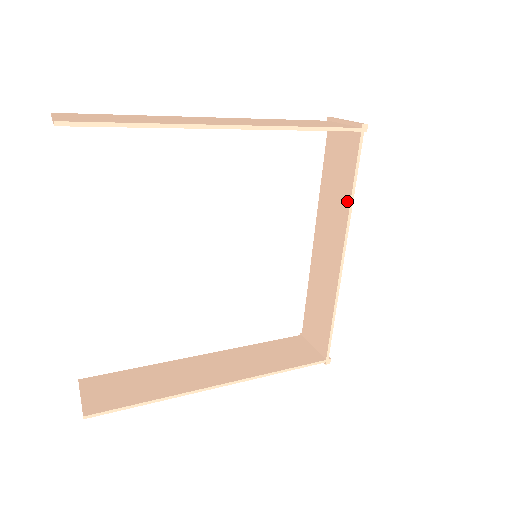
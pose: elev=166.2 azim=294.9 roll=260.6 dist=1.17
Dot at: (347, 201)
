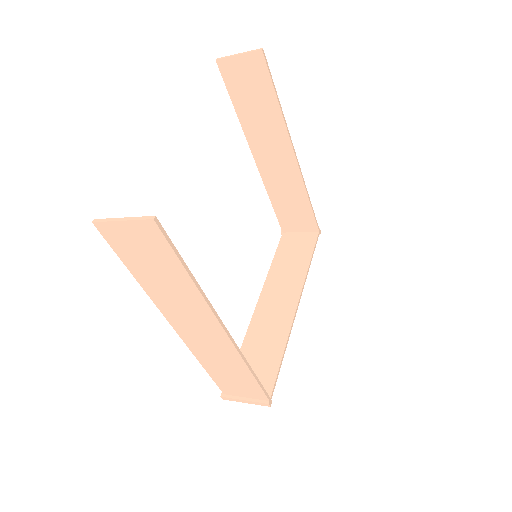
Dot at: (305, 267)
